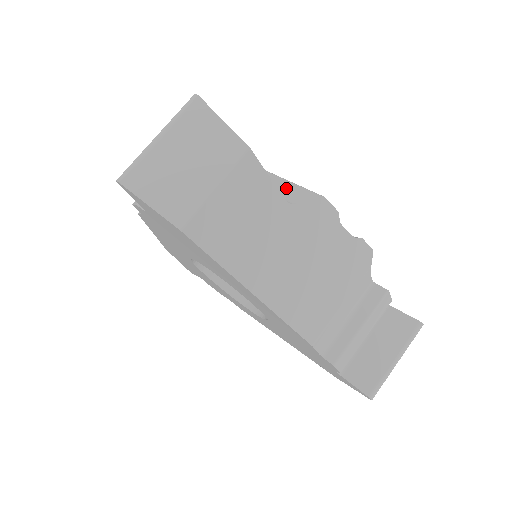
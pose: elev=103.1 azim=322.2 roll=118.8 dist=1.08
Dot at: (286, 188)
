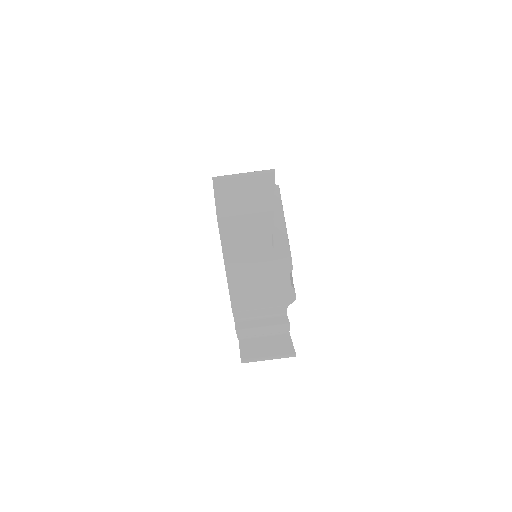
Dot at: (282, 239)
